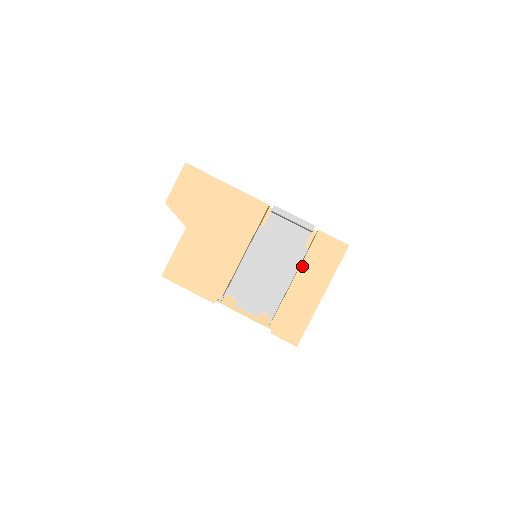
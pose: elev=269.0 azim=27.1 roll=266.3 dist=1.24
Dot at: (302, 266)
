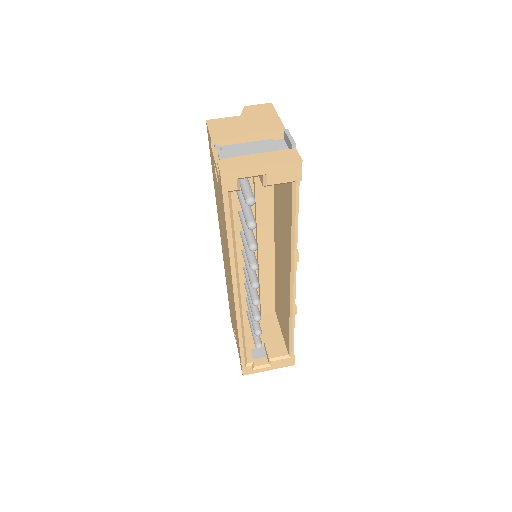
Dot at: (269, 152)
